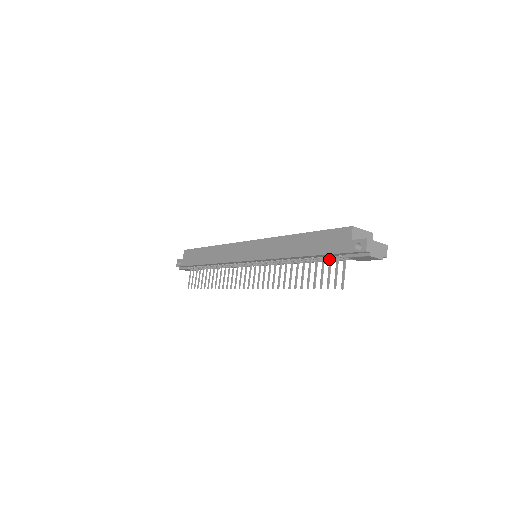
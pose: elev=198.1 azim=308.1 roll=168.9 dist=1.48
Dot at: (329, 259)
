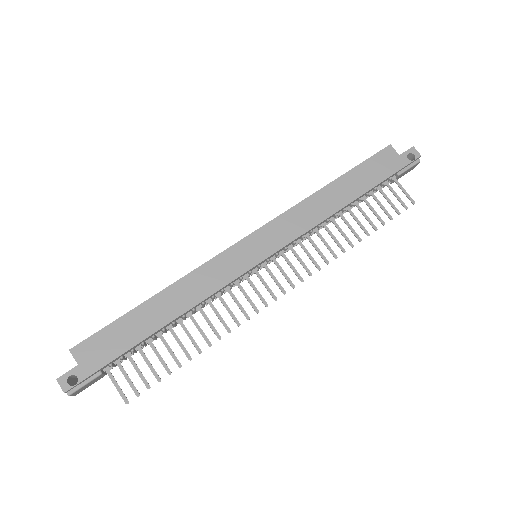
Dot at: (379, 189)
